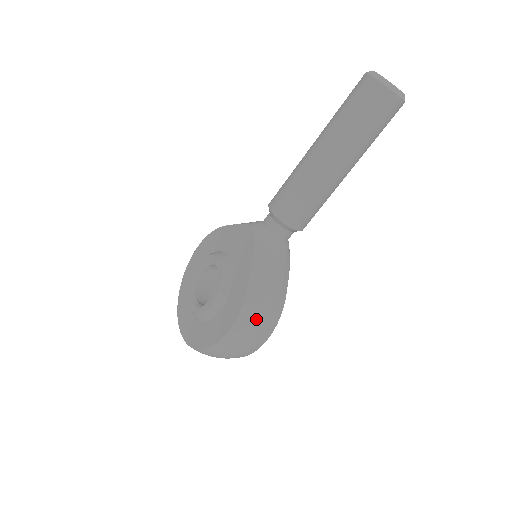
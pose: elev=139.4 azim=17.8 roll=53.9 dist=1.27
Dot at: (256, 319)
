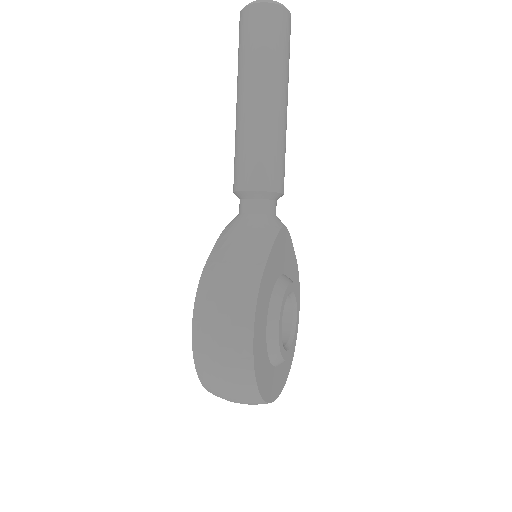
Dot at: (216, 298)
